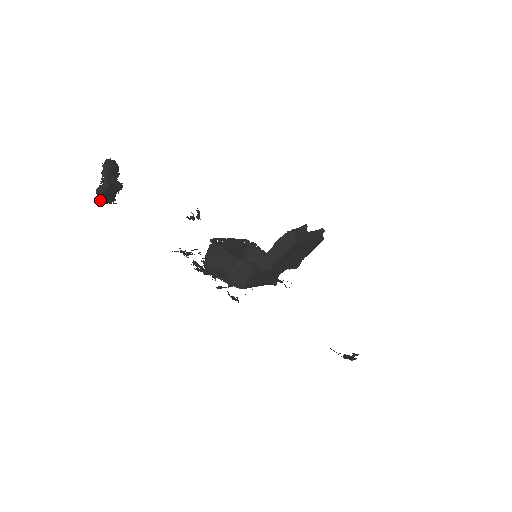
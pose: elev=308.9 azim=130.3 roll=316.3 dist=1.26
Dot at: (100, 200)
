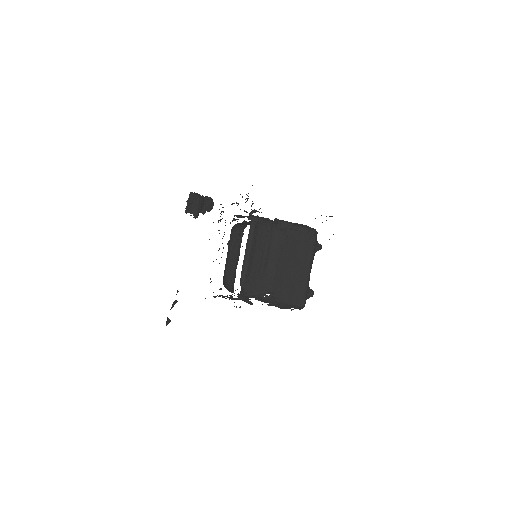
Dot at: (191, 195)
